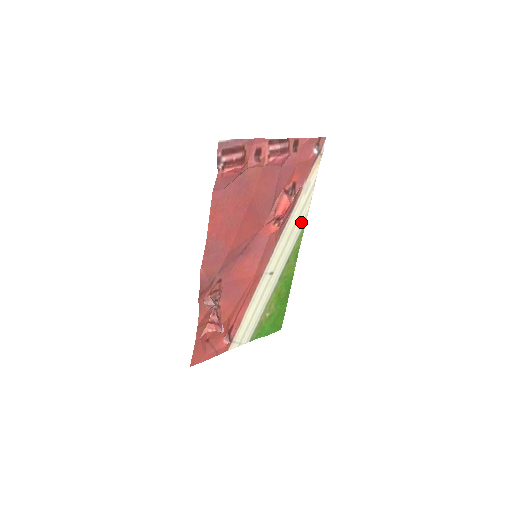
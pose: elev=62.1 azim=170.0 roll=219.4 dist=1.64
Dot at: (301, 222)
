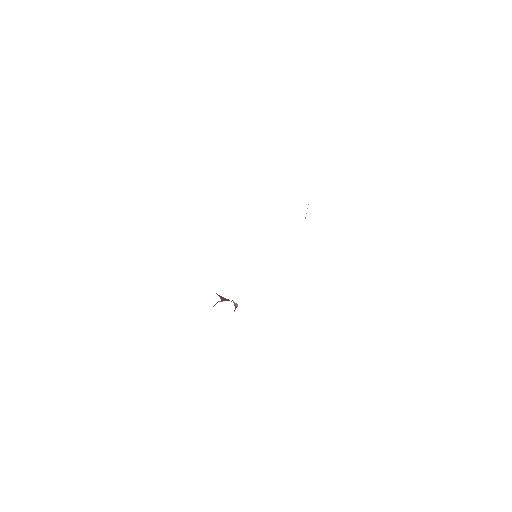
Dot at: occluded
